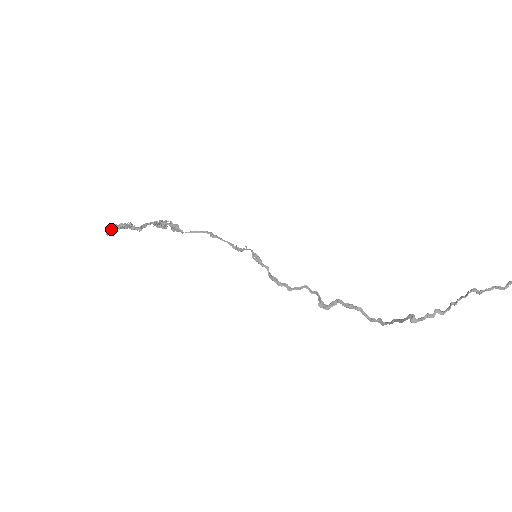
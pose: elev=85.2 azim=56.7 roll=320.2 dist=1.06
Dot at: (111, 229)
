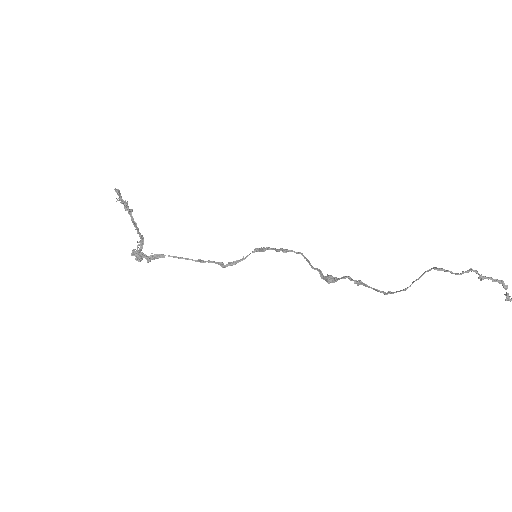
Dot at: (119, 192)
